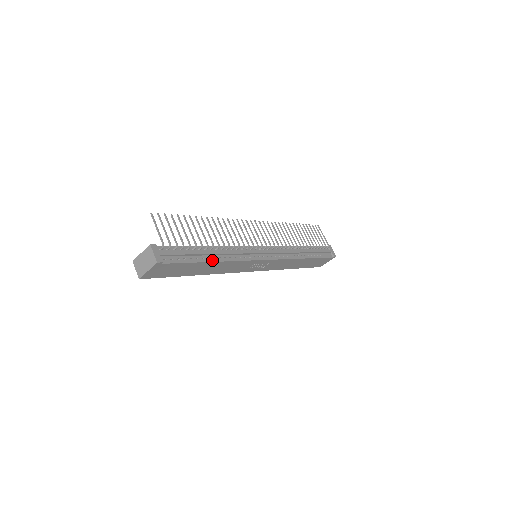
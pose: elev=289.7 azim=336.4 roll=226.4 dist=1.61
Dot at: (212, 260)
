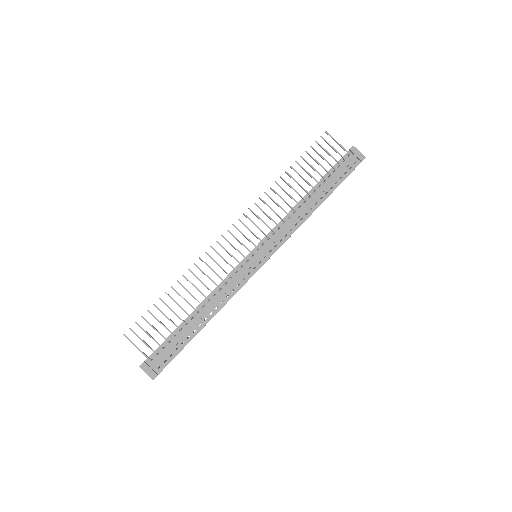
Dot at: (204, 324)
